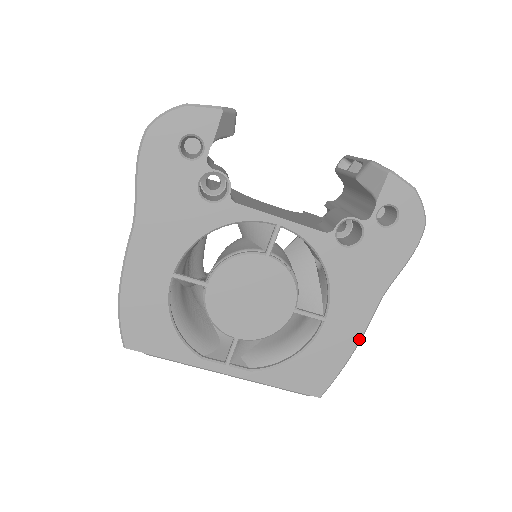
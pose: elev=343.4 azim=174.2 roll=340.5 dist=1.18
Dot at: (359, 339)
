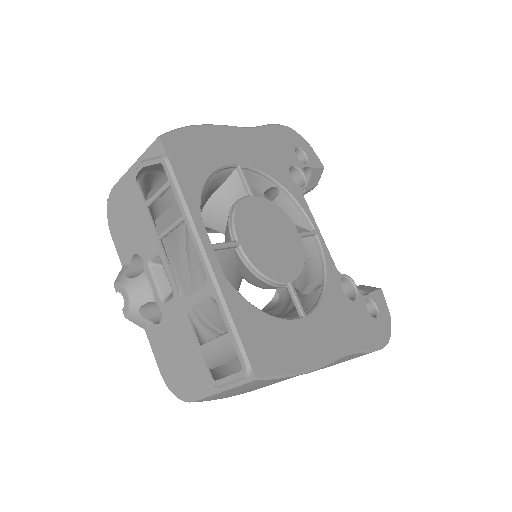
Dot at: (319, 364)
